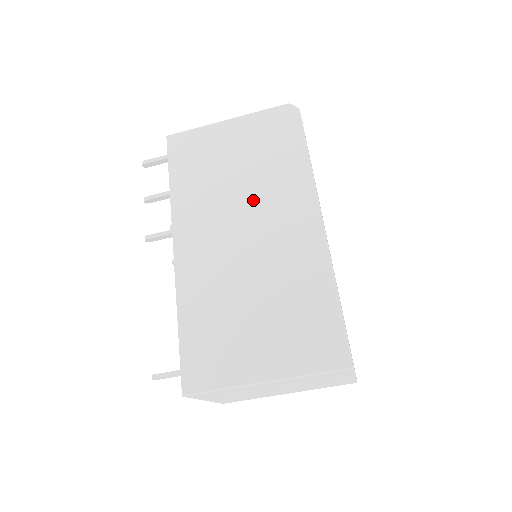
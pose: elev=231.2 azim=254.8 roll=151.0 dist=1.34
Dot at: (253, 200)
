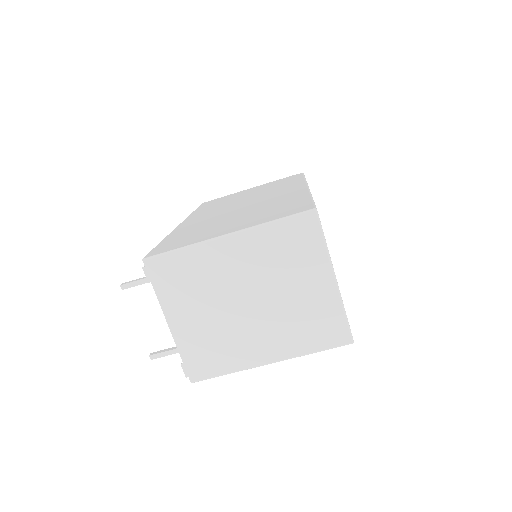
Dot at: (255, 197)
